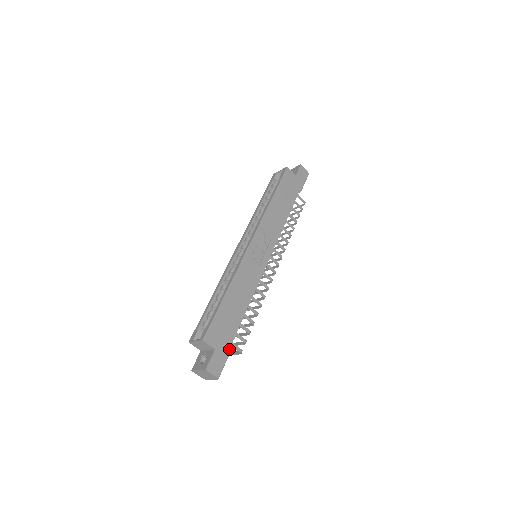
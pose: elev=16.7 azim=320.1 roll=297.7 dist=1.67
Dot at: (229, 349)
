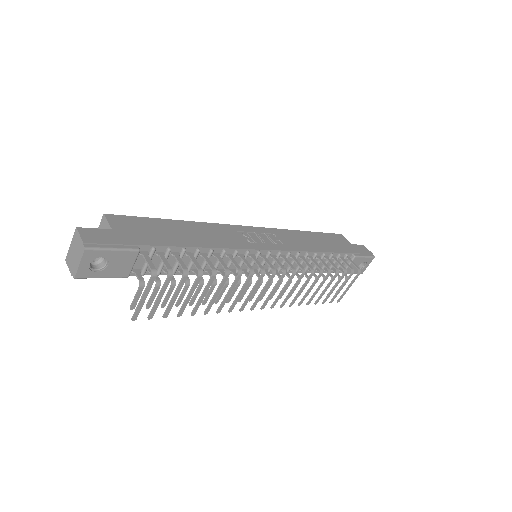
Dot at: (134, 246)
